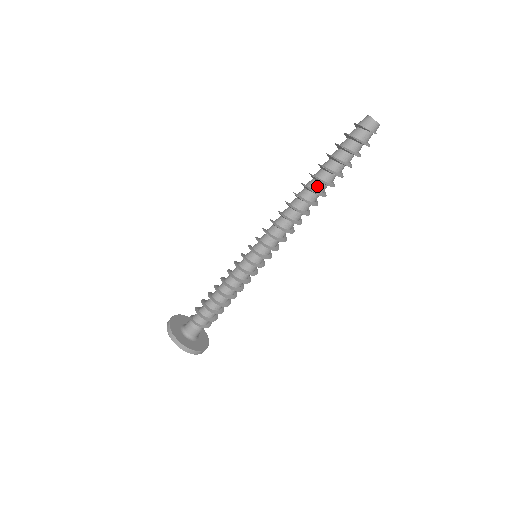
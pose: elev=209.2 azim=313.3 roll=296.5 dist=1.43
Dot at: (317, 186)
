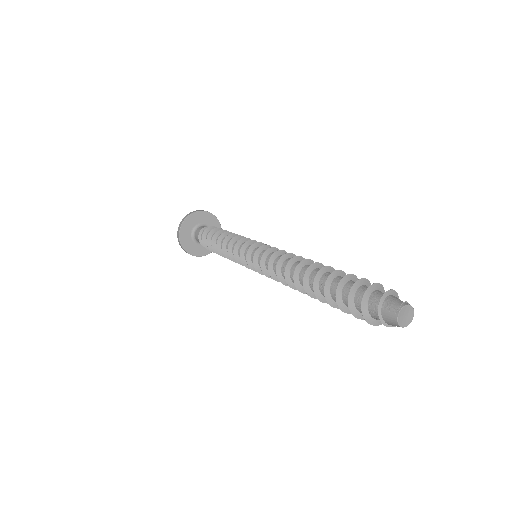
Dot at: occluded
